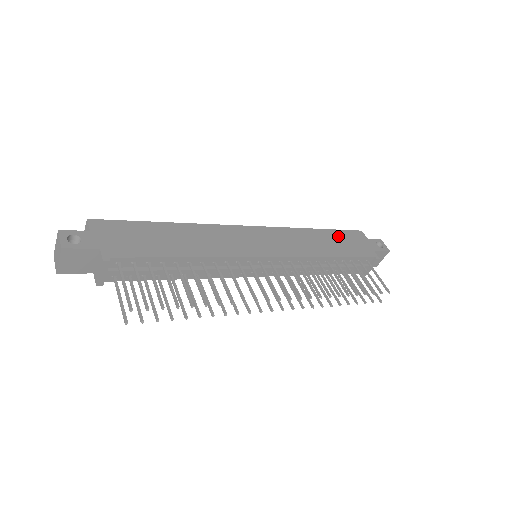
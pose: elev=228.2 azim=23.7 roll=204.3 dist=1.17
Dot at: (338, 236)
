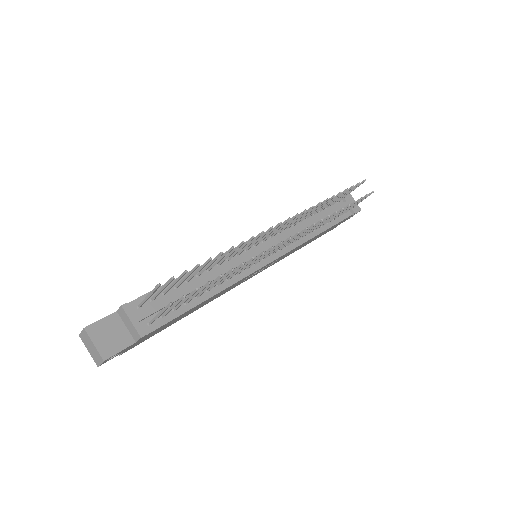
Dot at: occluded
